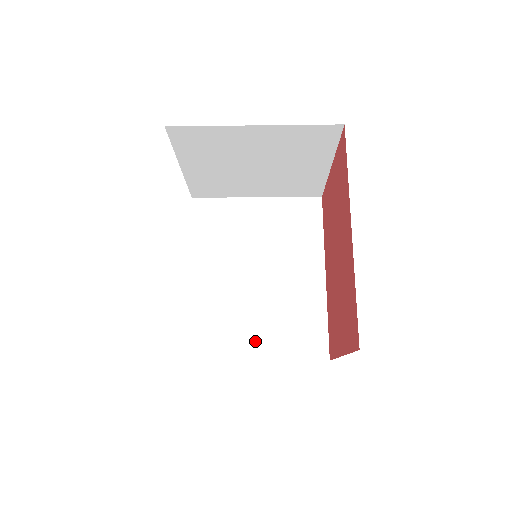
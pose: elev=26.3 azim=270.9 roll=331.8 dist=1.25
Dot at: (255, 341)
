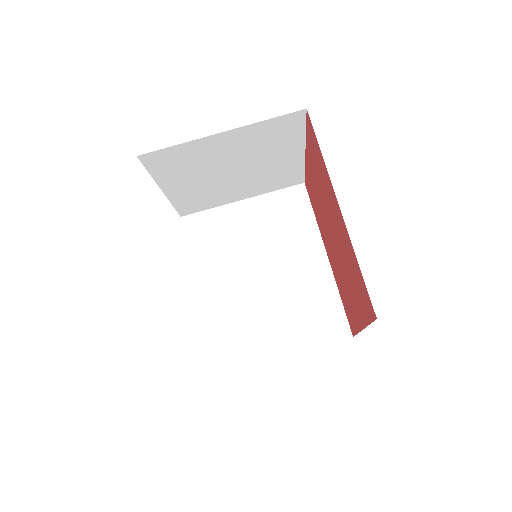
Dot at: (277, 337)
